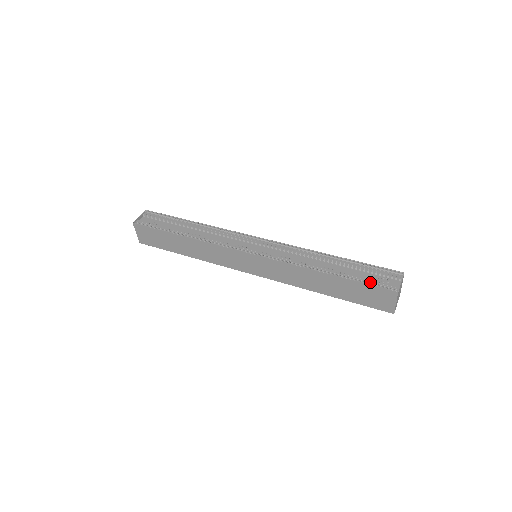
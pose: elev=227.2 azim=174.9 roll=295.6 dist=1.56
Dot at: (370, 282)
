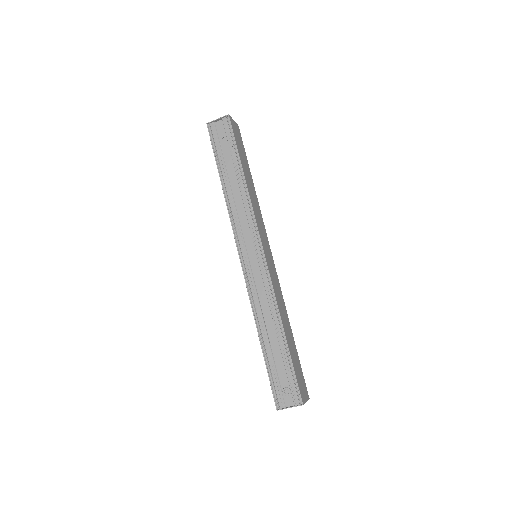
Dot at: (272, 382)
